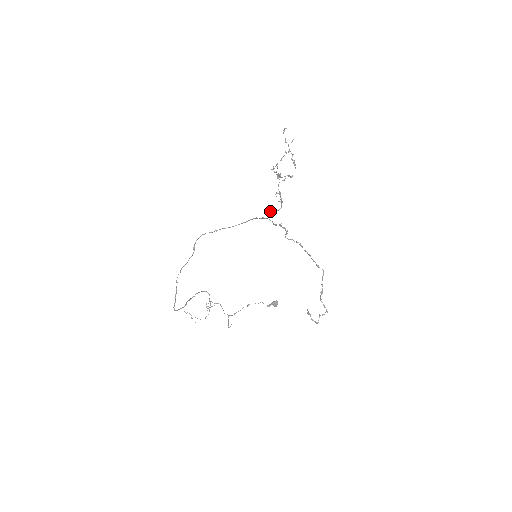
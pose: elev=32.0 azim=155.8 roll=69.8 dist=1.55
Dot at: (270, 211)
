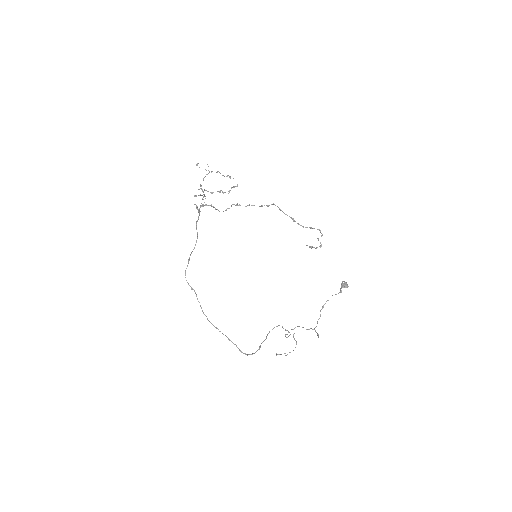
Dot at: (197, 208)
